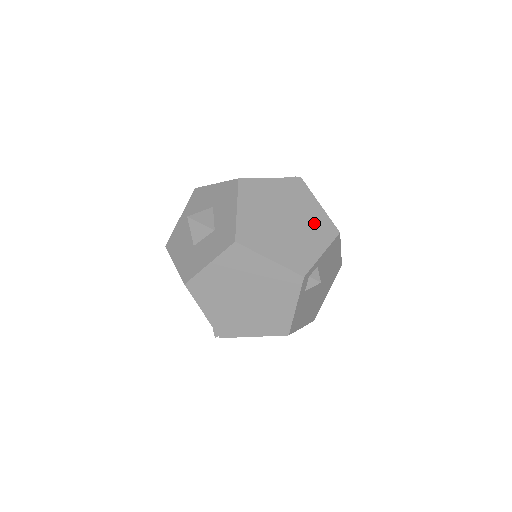
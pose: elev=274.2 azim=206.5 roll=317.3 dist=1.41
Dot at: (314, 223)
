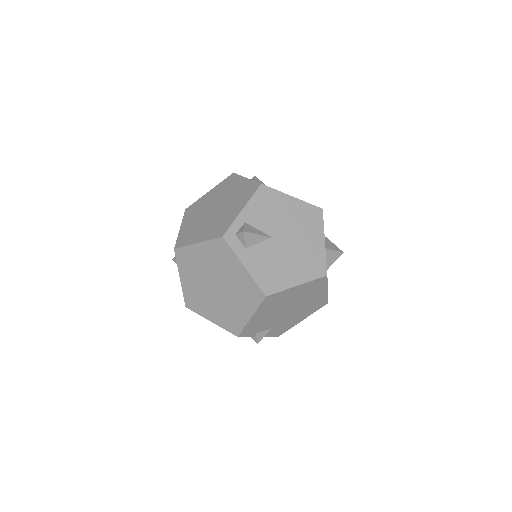
Dot at: (238, 194)
